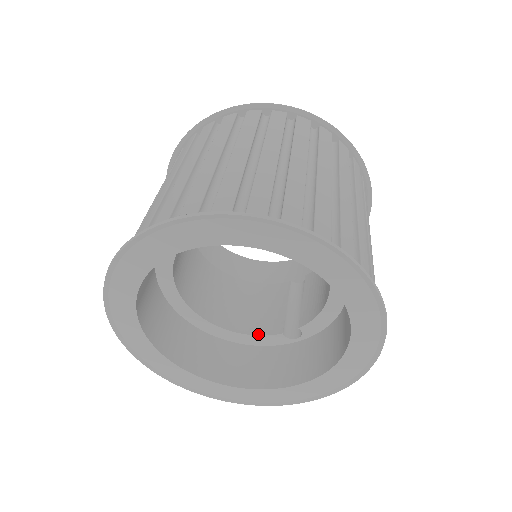
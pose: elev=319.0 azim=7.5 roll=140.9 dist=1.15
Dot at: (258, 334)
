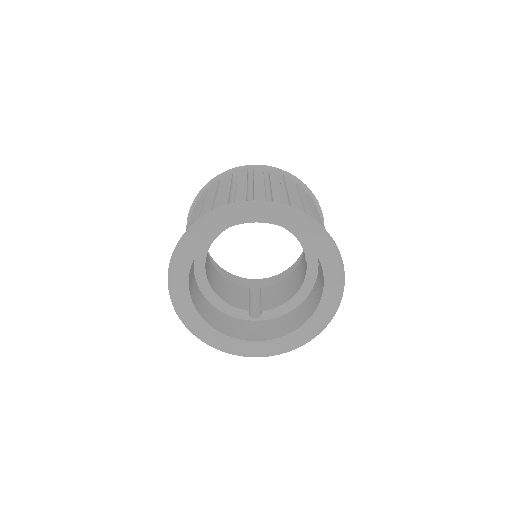
Dot at: (233, 305)
